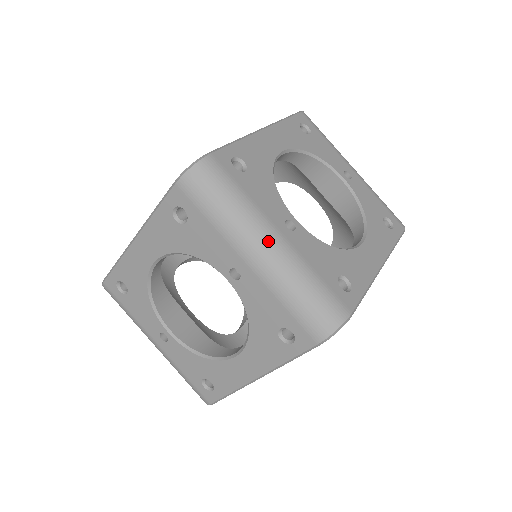
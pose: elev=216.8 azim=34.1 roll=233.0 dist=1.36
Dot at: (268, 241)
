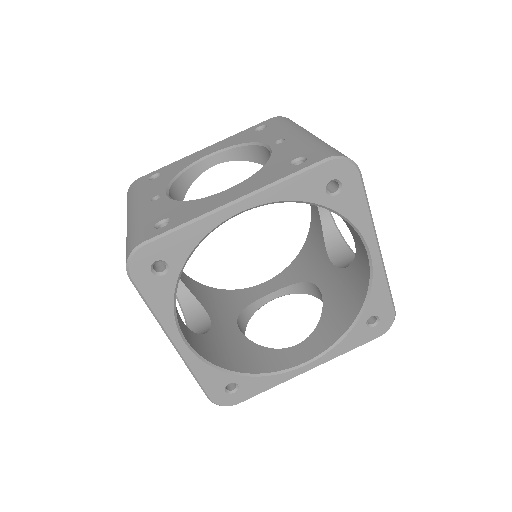
Dot at: (130, 213)
